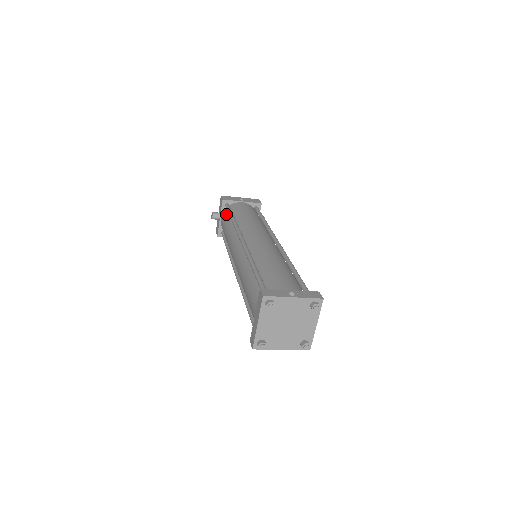
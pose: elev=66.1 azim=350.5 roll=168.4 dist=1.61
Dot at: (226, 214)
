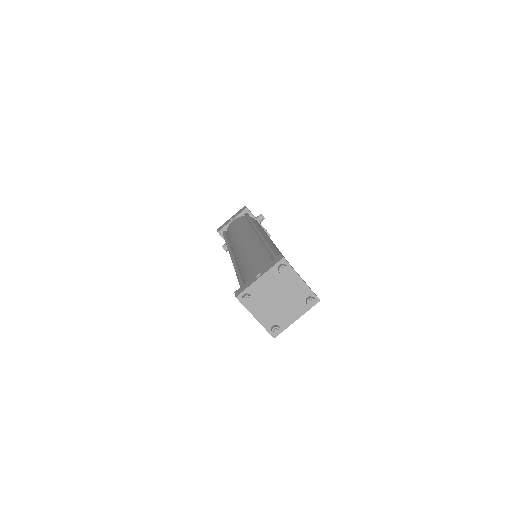
Dot at: occluded
